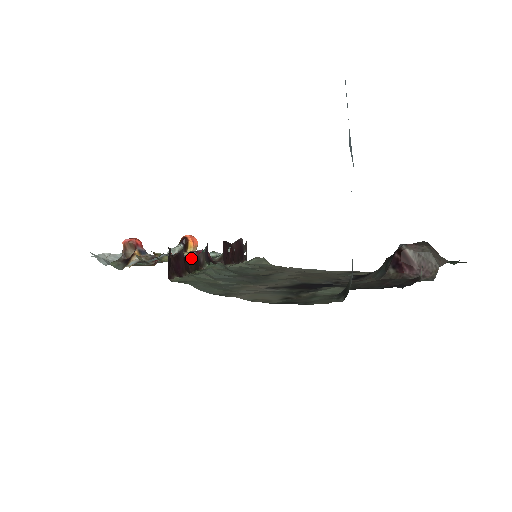
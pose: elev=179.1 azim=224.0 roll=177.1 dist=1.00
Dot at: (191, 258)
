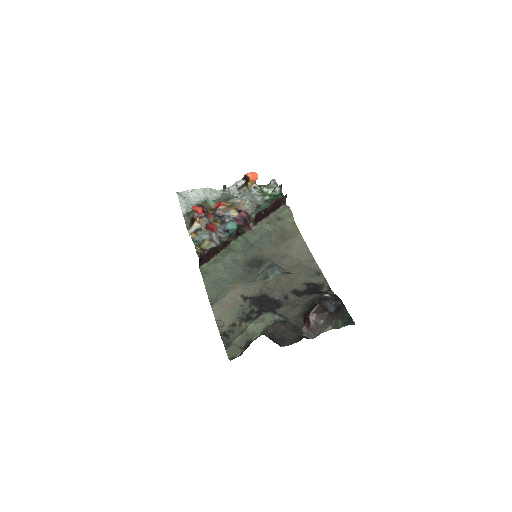
Dot at: (233, 220)
